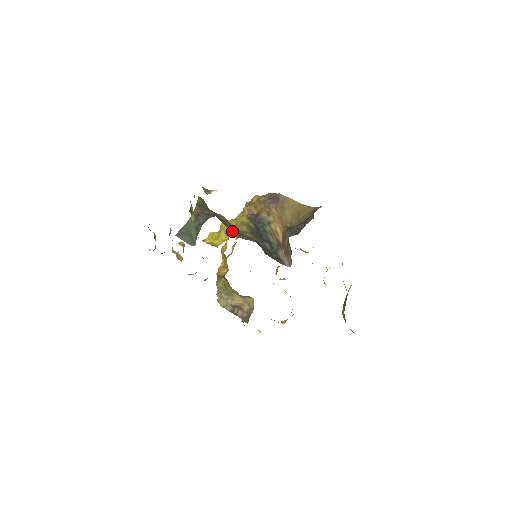
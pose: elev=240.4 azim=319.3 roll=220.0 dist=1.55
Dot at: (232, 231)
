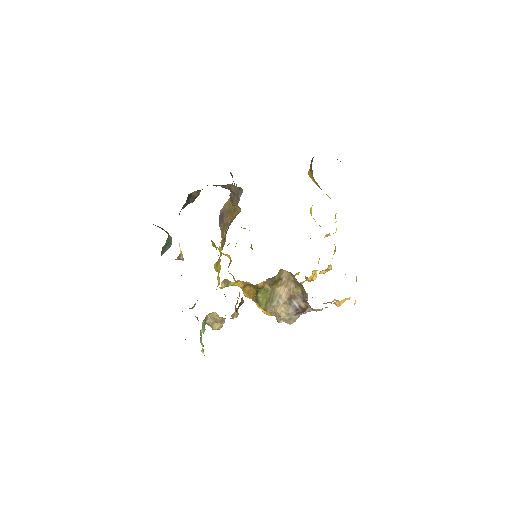
Dot at: occluded
